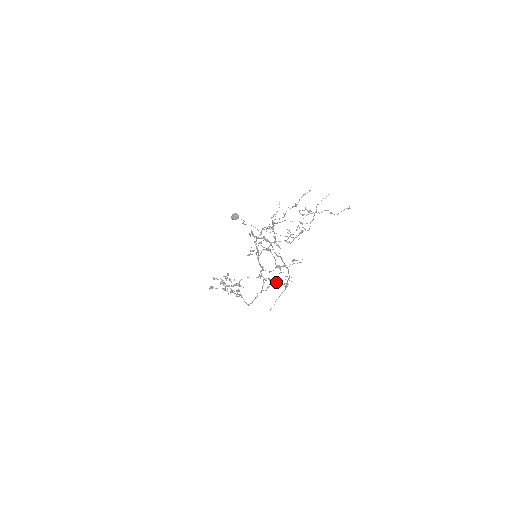
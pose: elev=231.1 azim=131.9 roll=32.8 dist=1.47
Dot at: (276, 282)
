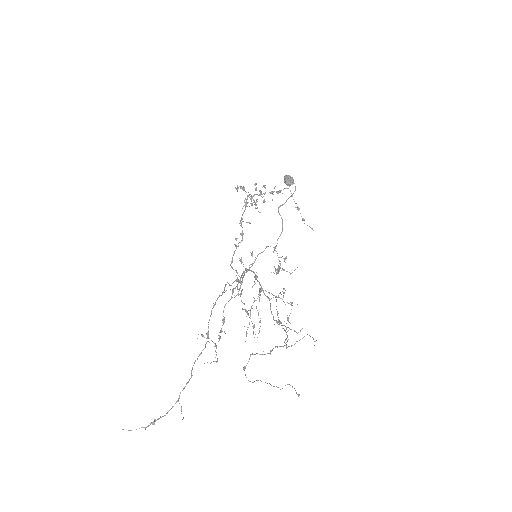
Dot at: occluded
